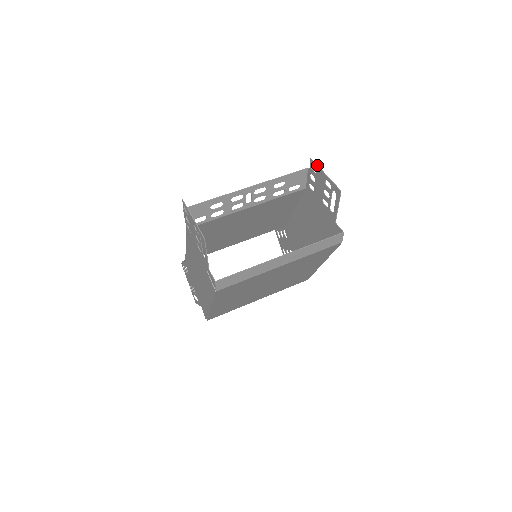
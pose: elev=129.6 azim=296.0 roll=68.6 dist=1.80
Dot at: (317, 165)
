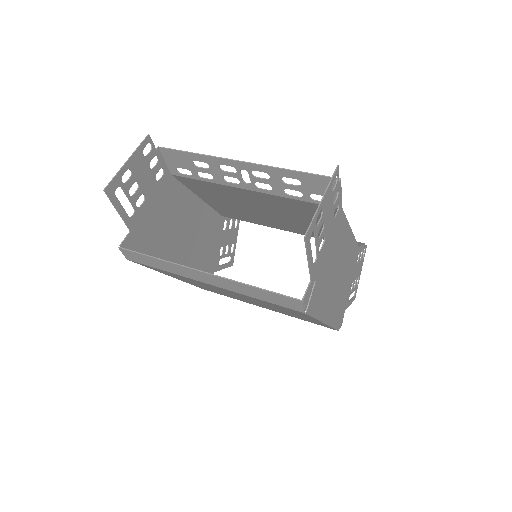
Dot at: (331, 179)
